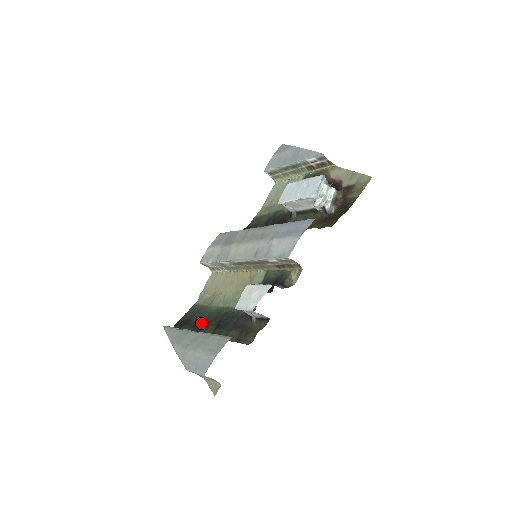
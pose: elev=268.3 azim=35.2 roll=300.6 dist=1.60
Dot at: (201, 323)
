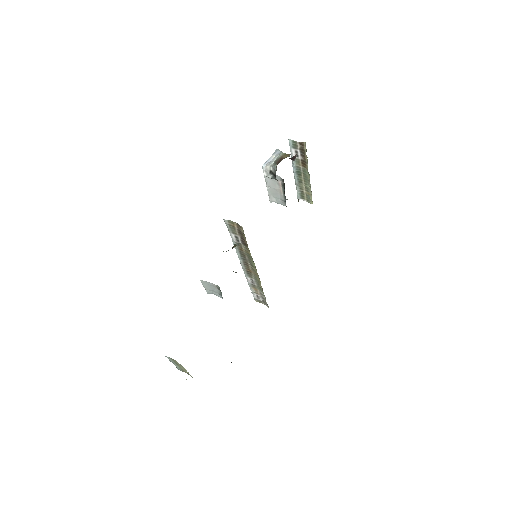
Dot at: occluded
